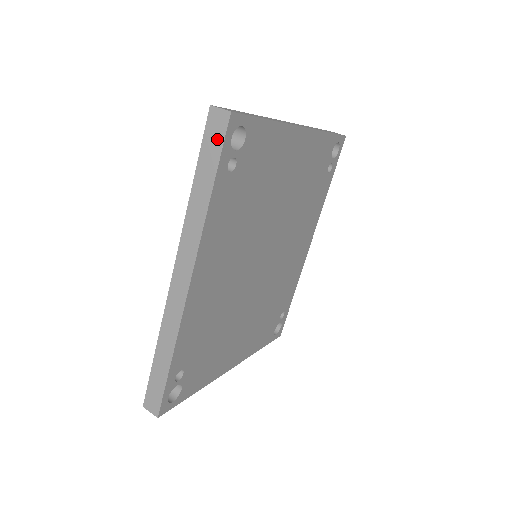
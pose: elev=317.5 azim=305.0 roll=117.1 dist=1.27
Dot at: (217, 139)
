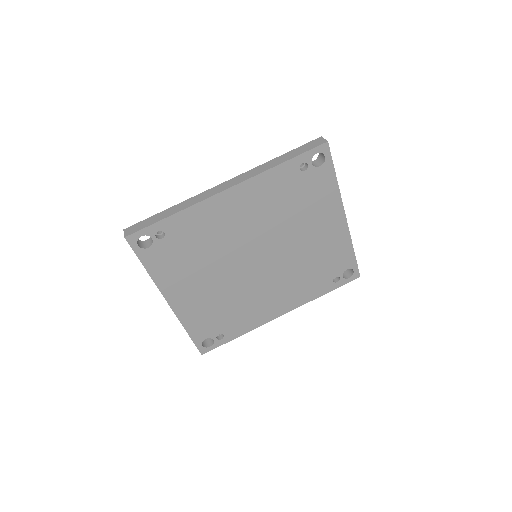
Dot at: (311, 147)
